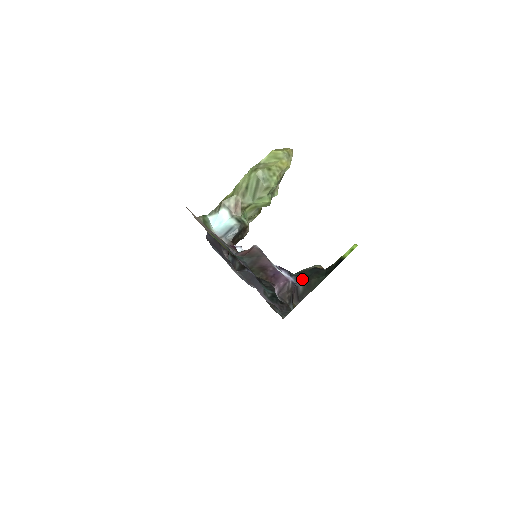
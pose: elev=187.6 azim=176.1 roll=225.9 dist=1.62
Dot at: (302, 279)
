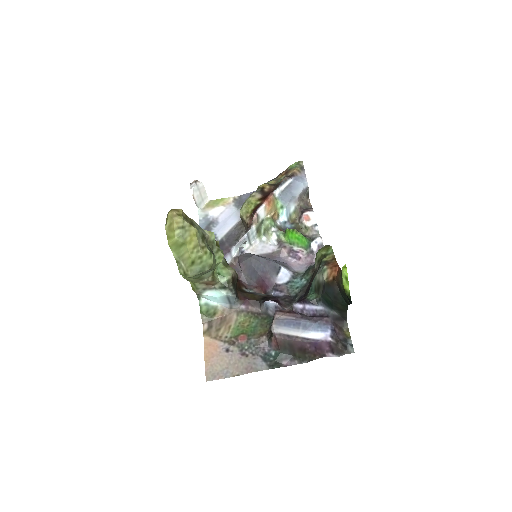
Dot at: (329, 305)
